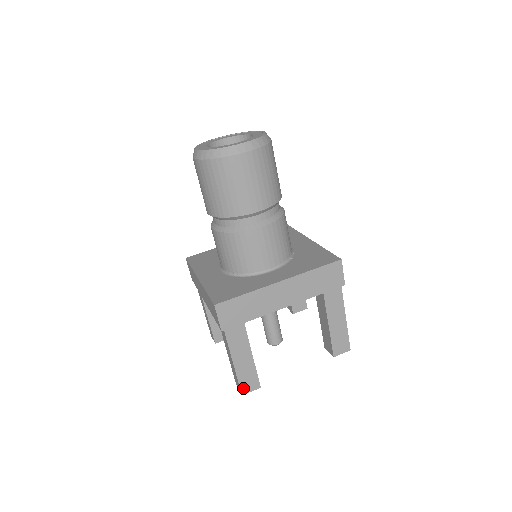
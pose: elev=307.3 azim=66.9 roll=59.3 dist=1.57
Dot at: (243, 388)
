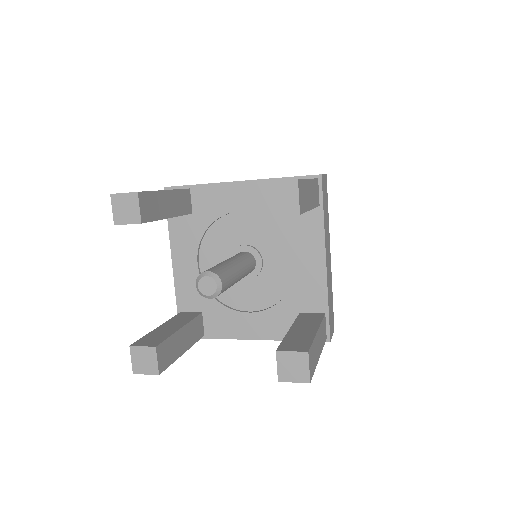
Dot at: occluded
